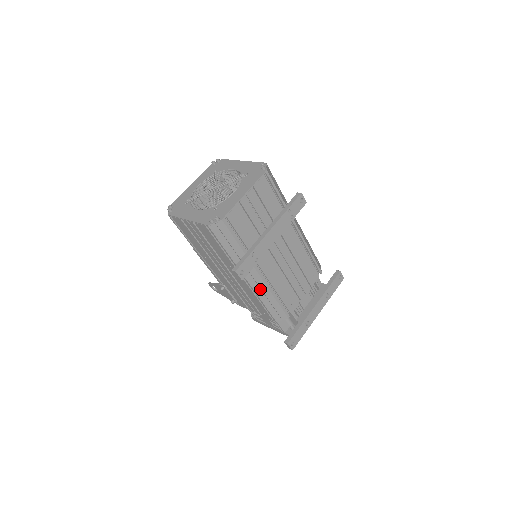
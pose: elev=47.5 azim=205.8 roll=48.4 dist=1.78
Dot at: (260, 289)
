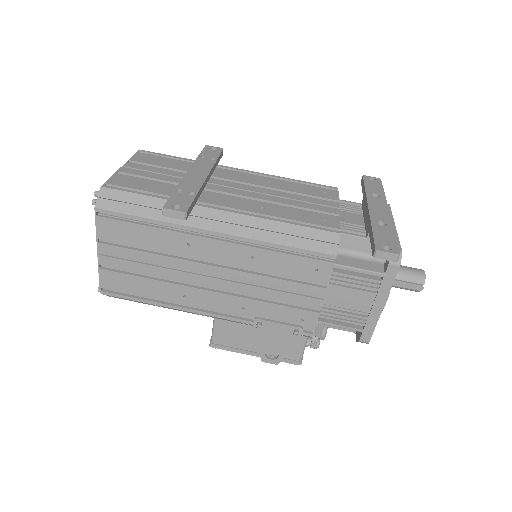
Dot at: (249, 228)
